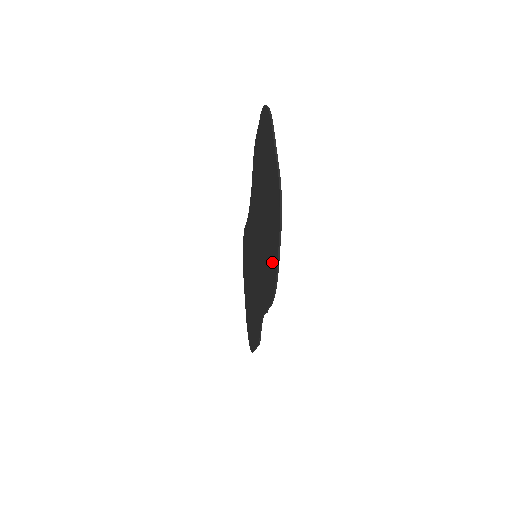
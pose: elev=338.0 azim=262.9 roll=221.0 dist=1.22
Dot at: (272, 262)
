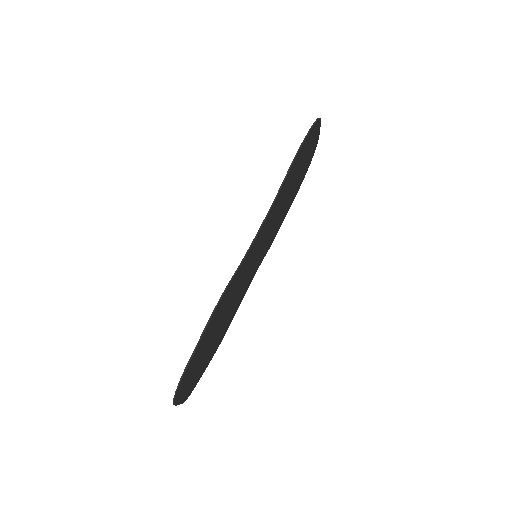
Dot at: (215, 347)
